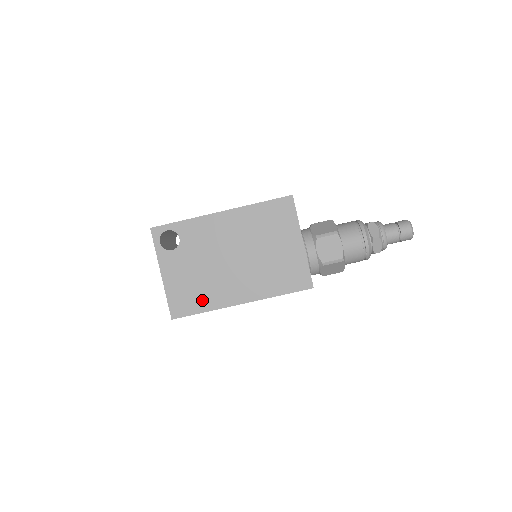
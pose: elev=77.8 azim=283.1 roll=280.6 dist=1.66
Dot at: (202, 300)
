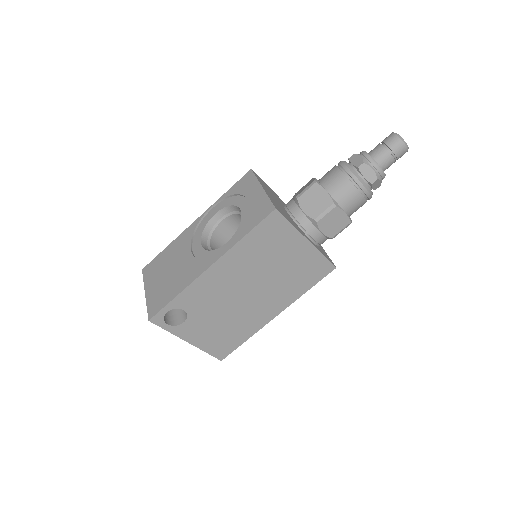
Dot at: (239, 335)
